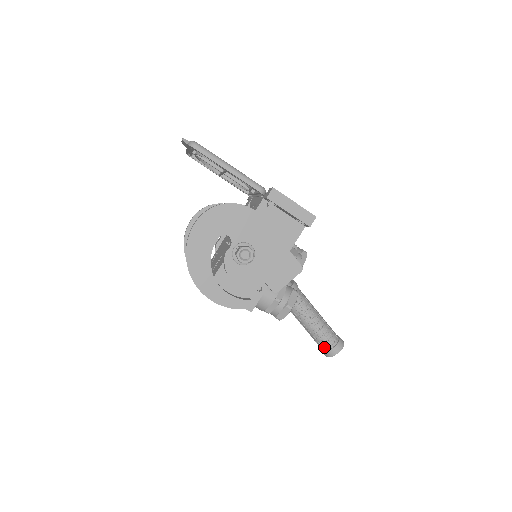
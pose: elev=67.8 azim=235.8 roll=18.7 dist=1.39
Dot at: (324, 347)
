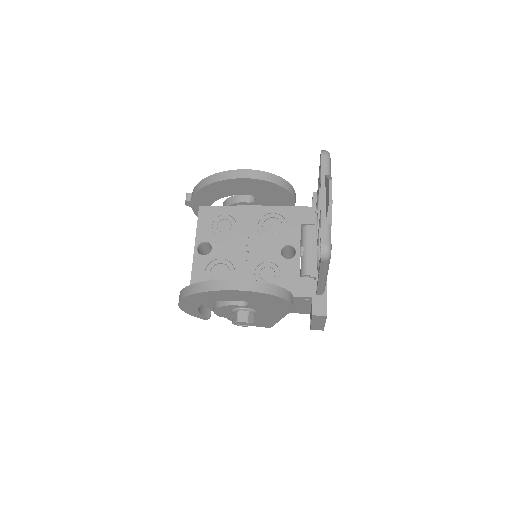
Dot at: occluded
